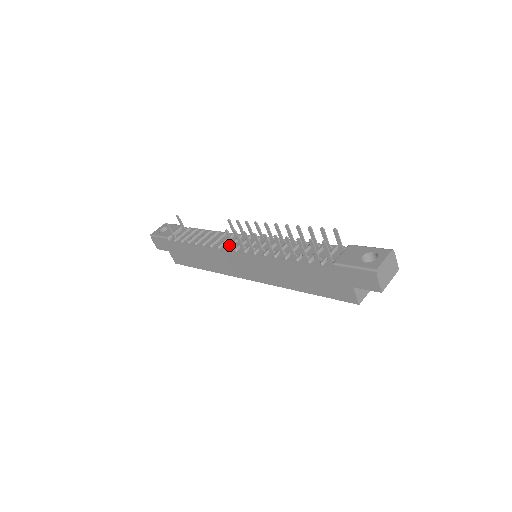
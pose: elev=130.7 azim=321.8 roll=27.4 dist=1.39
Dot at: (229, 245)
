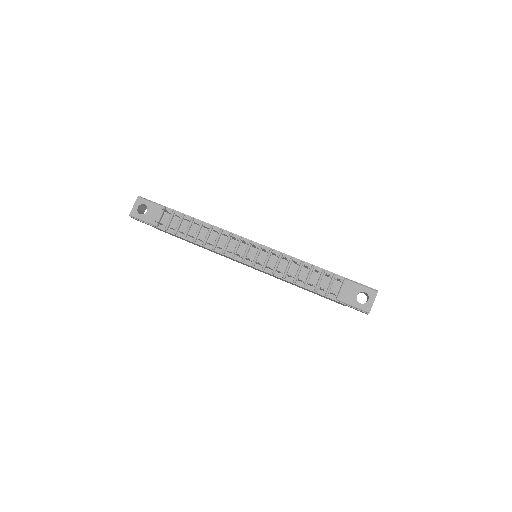
Dot at: (234, 254)
